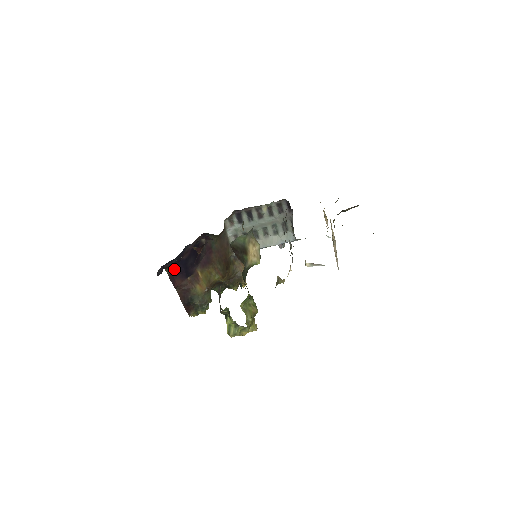
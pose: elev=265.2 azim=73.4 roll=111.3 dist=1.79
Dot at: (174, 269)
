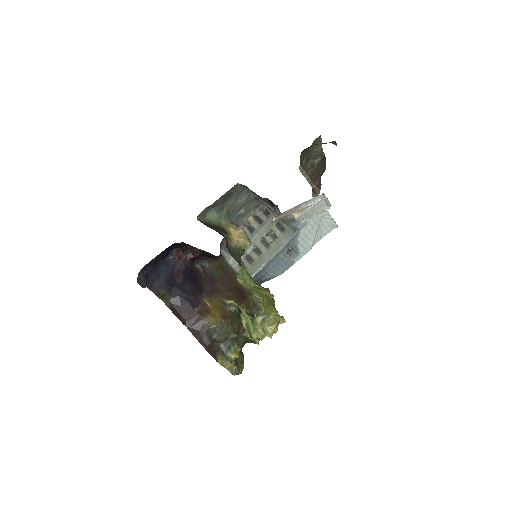
Dot at: (173, 300)
